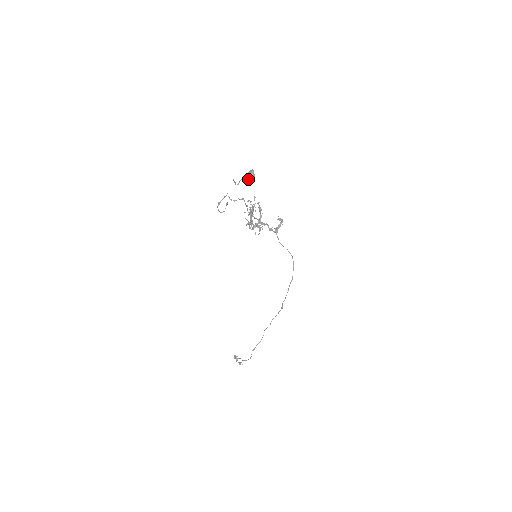
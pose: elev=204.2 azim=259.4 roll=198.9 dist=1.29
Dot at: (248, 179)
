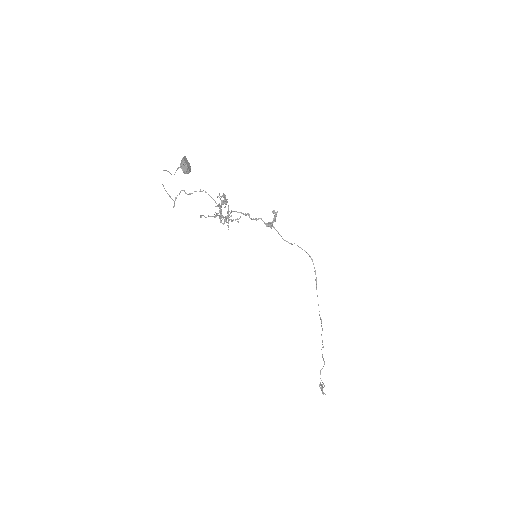
Dot at: (181, 167)
